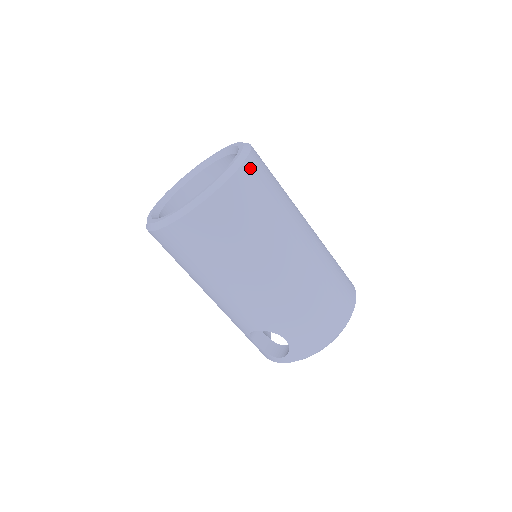
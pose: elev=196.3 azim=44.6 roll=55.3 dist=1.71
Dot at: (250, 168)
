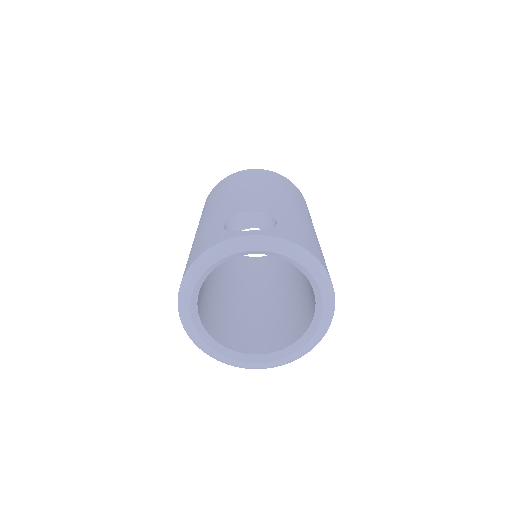
Dot at: occluded
